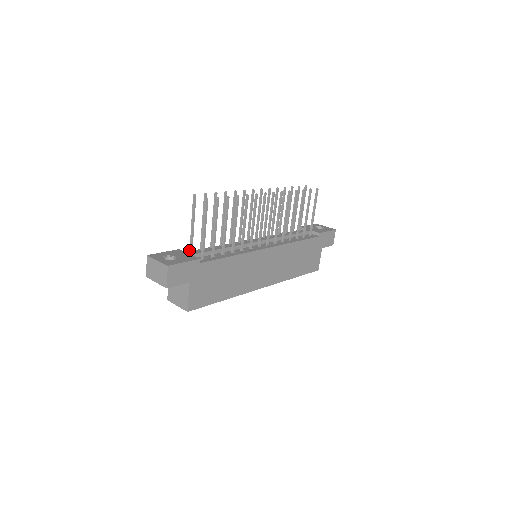
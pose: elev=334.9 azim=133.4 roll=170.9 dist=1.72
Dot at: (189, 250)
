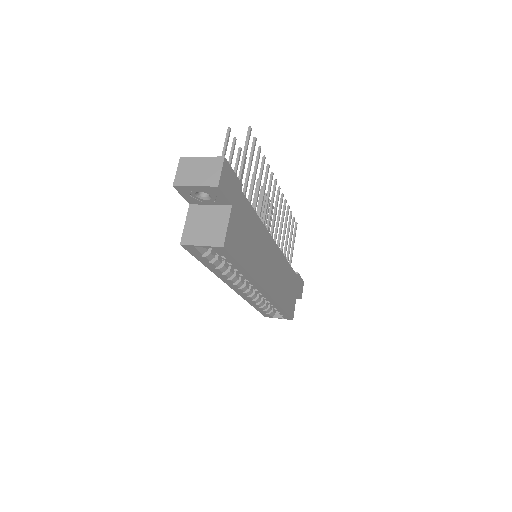
Dot at: occluded
